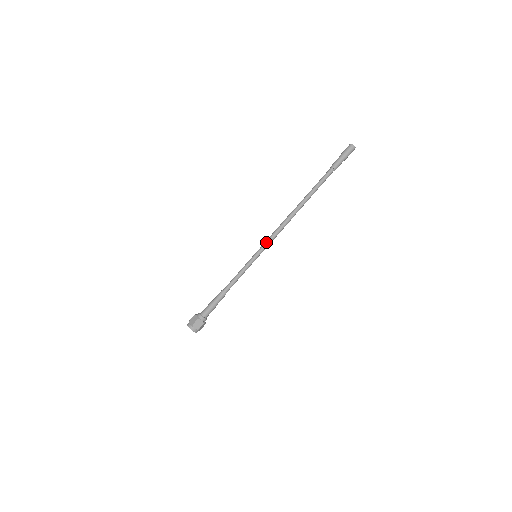
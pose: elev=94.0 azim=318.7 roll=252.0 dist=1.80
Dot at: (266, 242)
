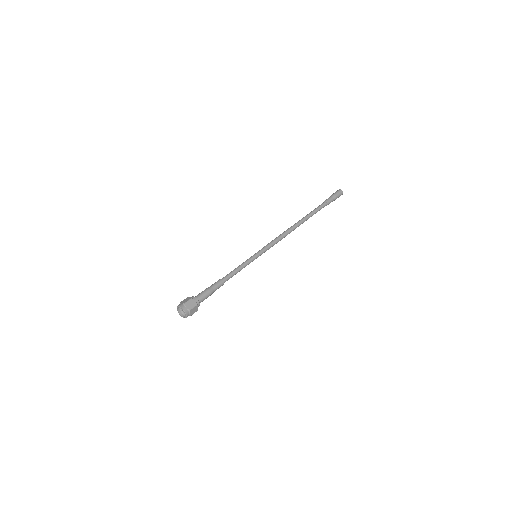
Dot at: (265, 246)
